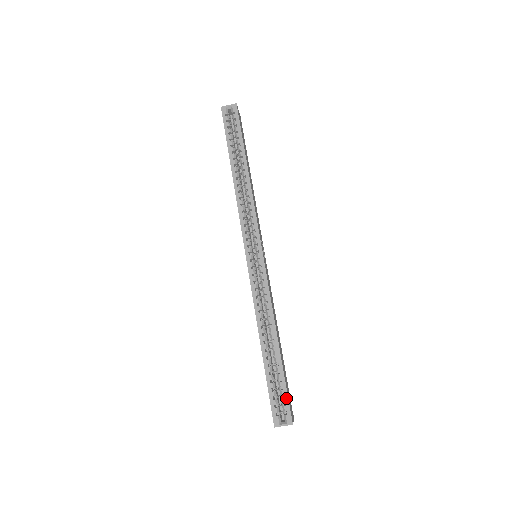
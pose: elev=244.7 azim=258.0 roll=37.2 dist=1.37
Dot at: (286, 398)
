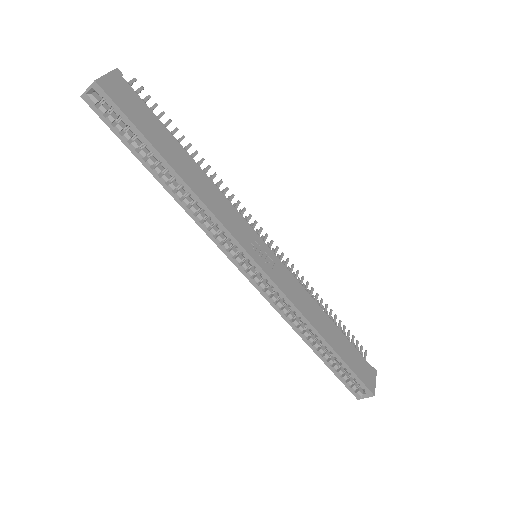
Dot at: (358, 380)
